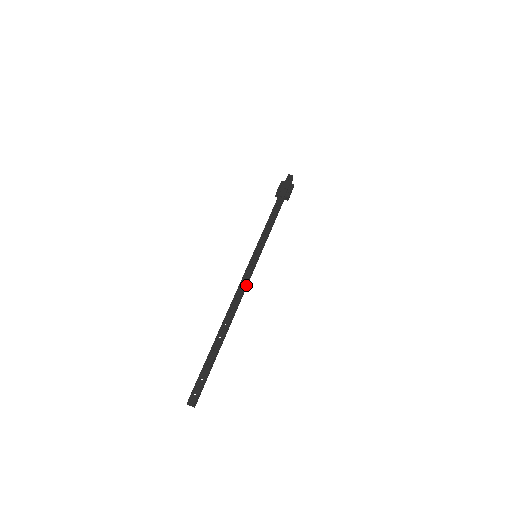
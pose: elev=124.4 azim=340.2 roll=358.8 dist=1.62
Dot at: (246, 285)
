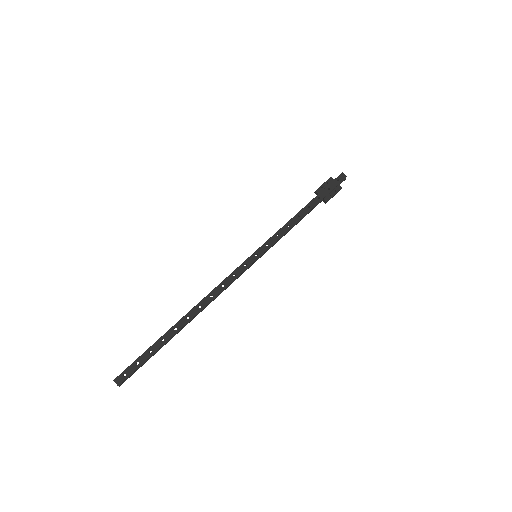
Dot at: (229, 284)
